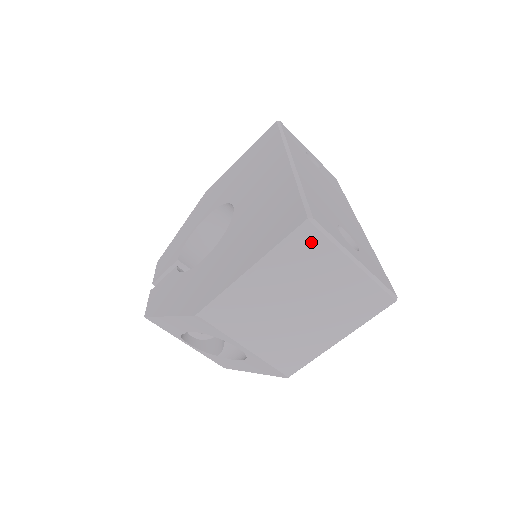
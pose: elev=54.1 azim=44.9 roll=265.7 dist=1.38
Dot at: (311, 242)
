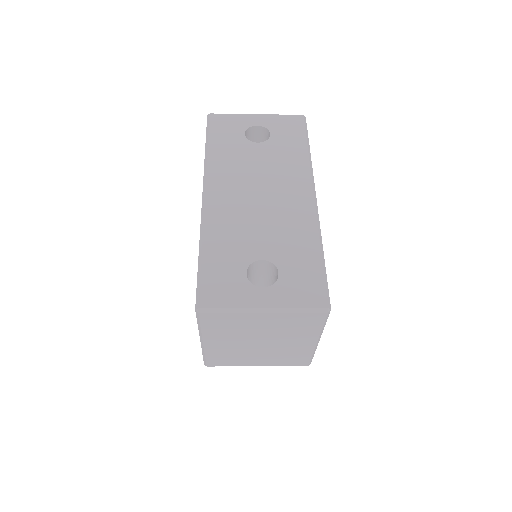
Dot at: (214, 319)
